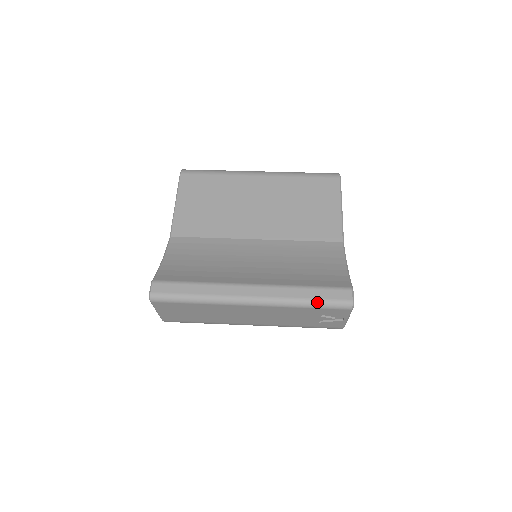
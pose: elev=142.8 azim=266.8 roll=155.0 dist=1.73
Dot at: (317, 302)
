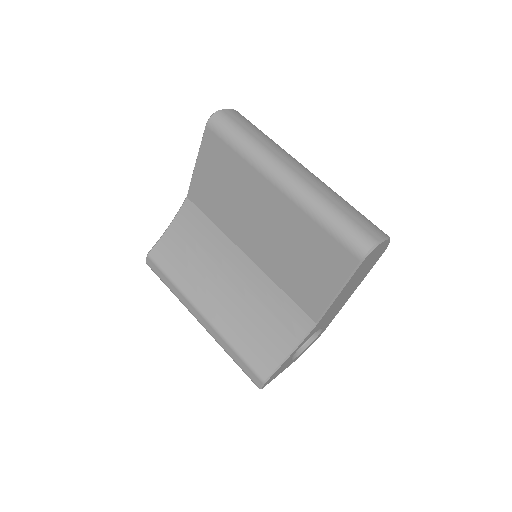
Dot at: occluded
